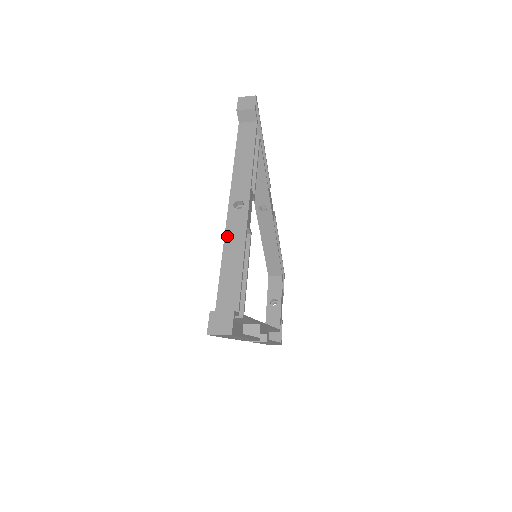
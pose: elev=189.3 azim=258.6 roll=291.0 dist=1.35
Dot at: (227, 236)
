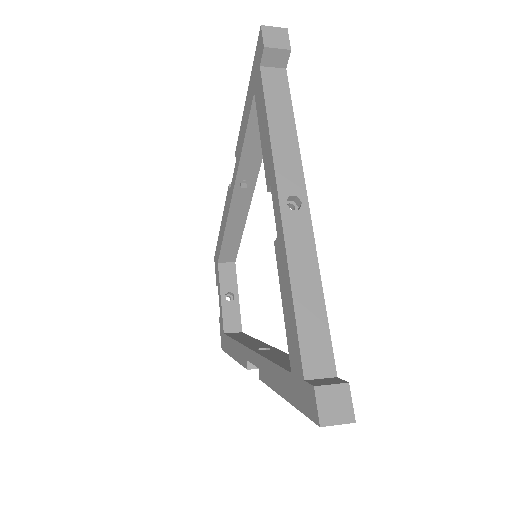
Dot at: (290, 253)
